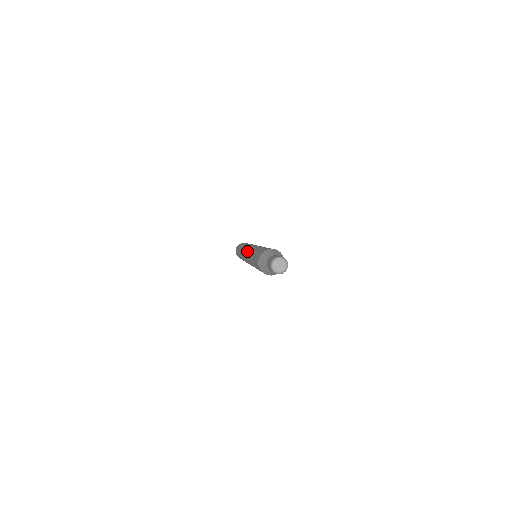
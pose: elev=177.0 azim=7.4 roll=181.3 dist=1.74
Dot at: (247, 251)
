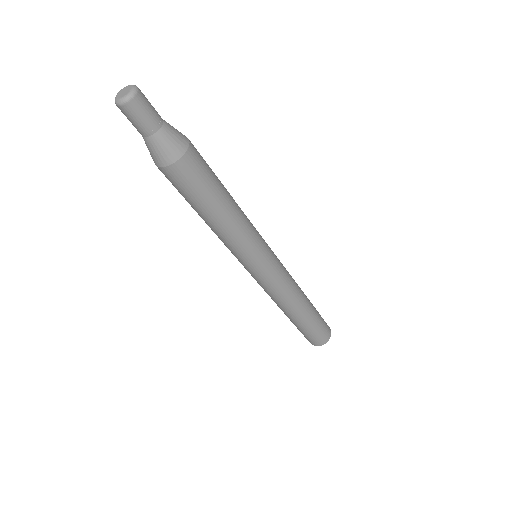
Dot at: occluded
